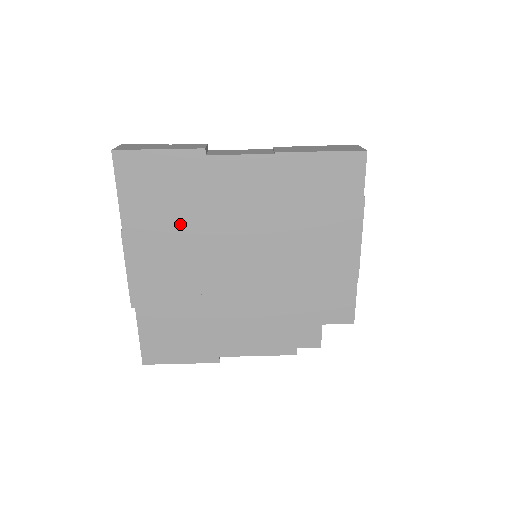
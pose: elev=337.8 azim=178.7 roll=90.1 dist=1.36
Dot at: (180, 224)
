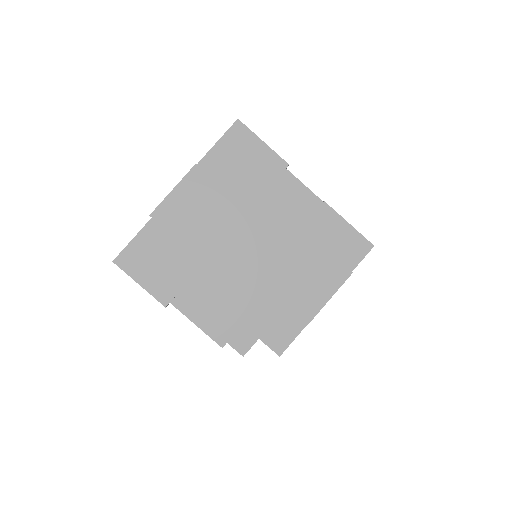
Dot at: (234, 192)
